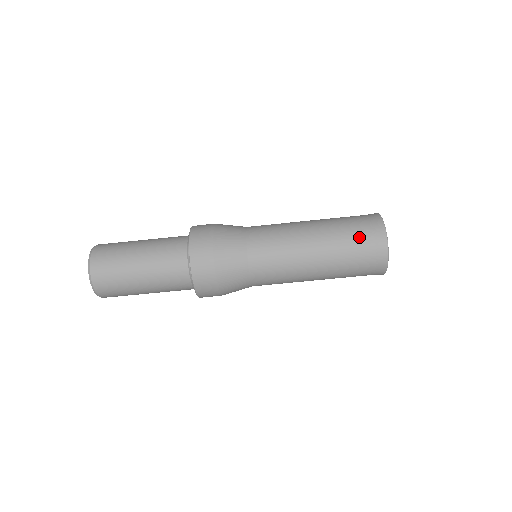
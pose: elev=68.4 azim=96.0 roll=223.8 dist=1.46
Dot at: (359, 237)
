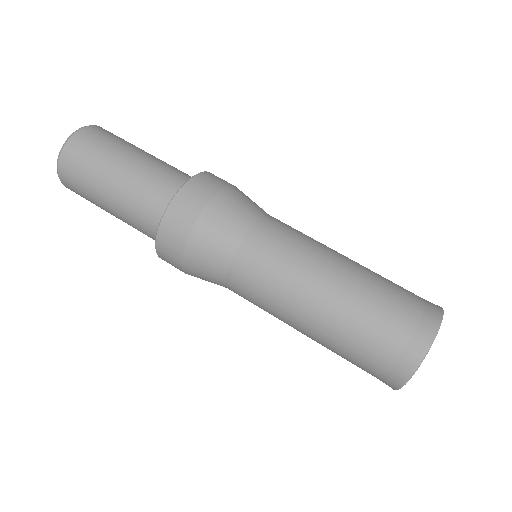
Dot at: occluded
